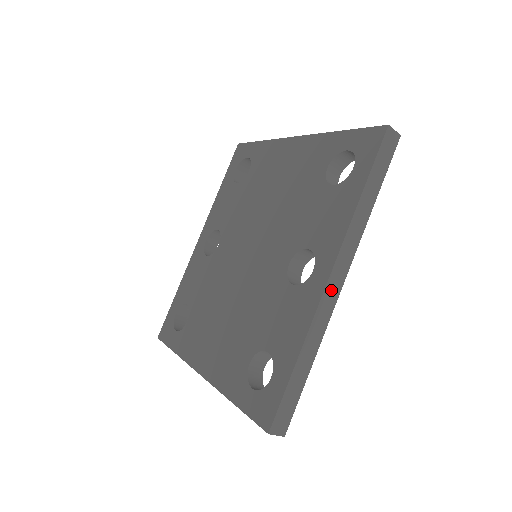
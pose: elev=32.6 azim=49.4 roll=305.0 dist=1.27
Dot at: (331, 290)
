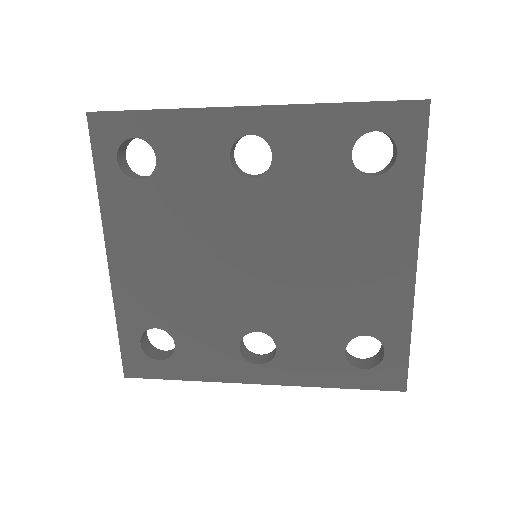
Dot at: occluded
